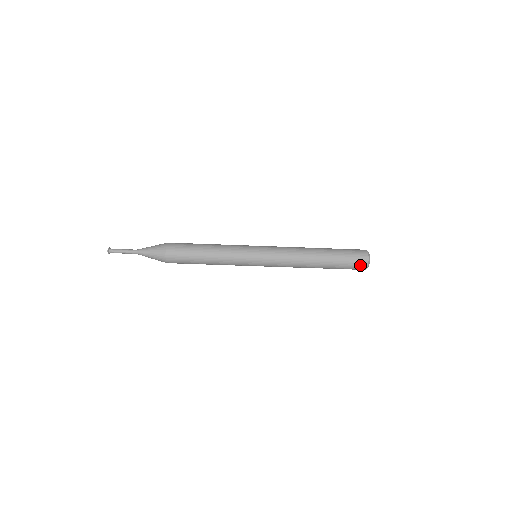
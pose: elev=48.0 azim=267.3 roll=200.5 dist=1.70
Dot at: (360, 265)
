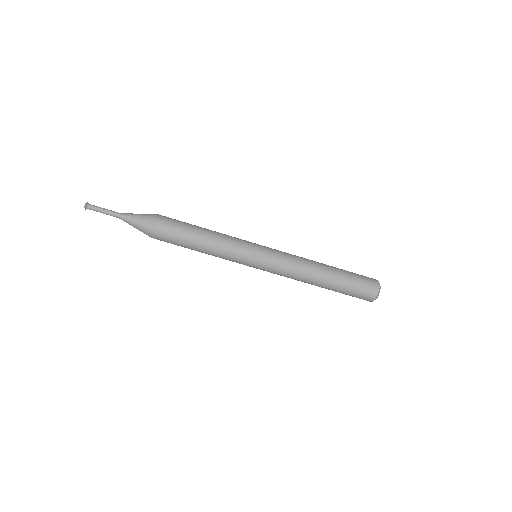
Dot at: (367, 296)
